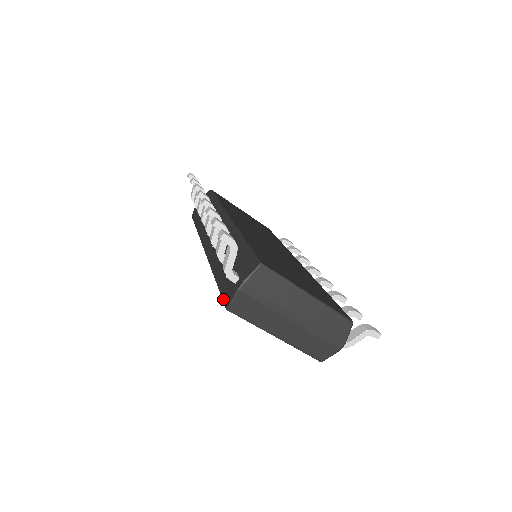
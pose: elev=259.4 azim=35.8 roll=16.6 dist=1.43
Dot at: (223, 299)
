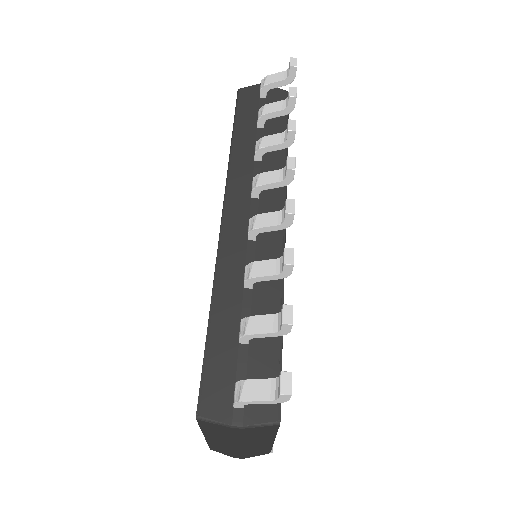
Dot at: (202, 388)
